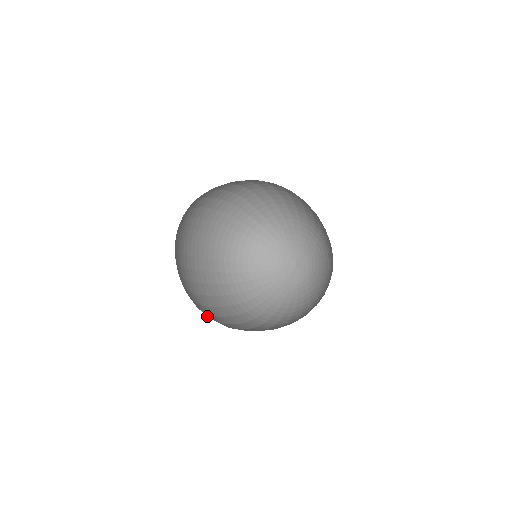
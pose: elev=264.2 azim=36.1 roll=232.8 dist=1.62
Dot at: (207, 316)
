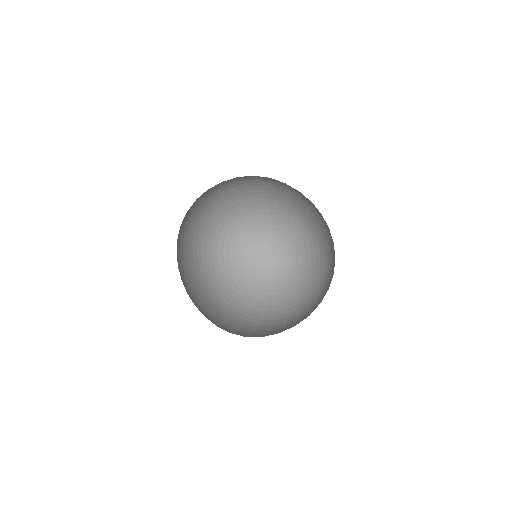
Dot at: occluded
